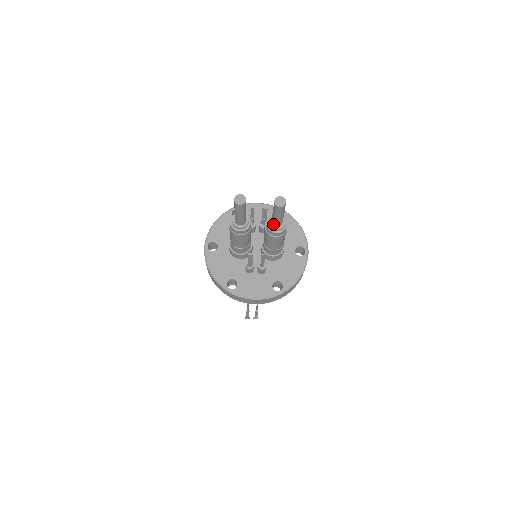
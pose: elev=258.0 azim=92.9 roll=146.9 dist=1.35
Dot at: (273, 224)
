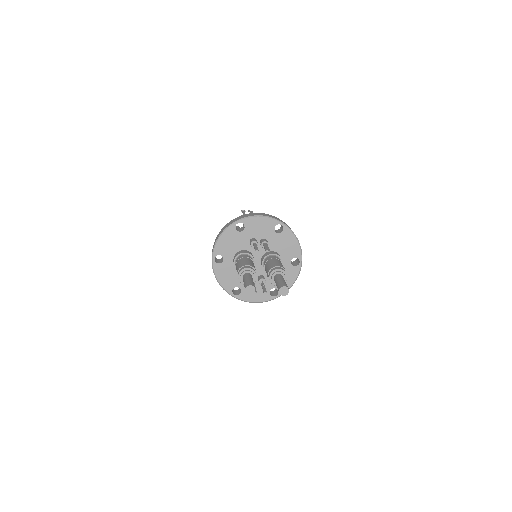
Dot at: occluded
